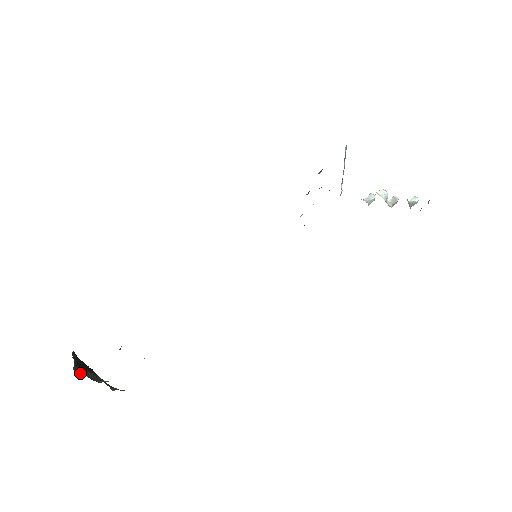
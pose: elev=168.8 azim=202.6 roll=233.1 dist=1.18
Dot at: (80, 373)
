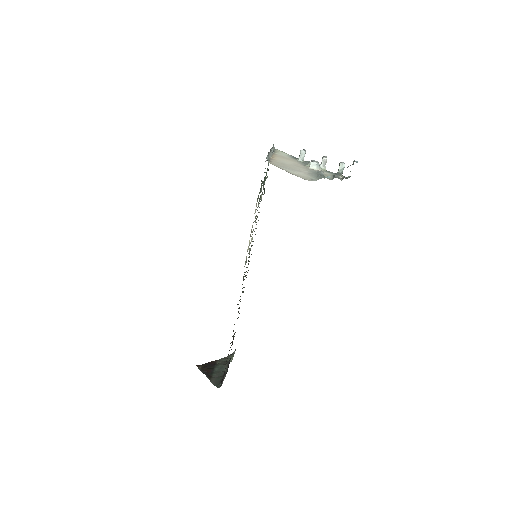
Dot at: (216, 381)
